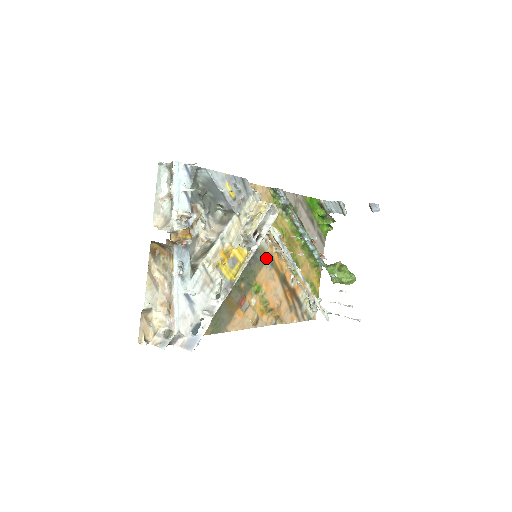
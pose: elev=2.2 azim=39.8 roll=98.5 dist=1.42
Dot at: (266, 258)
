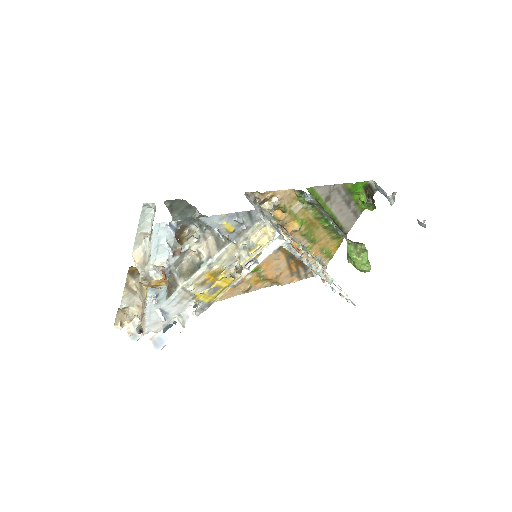
Dot at: occluded
